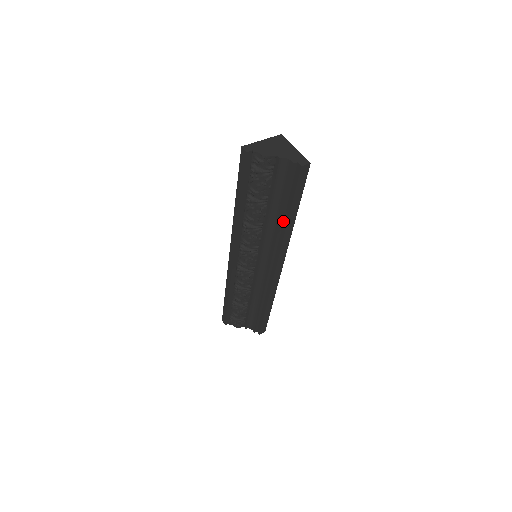
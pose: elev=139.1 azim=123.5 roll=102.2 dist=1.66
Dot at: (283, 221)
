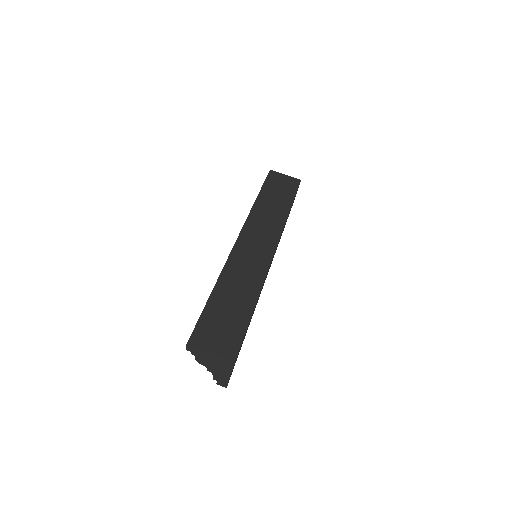
Dot at: occluded
